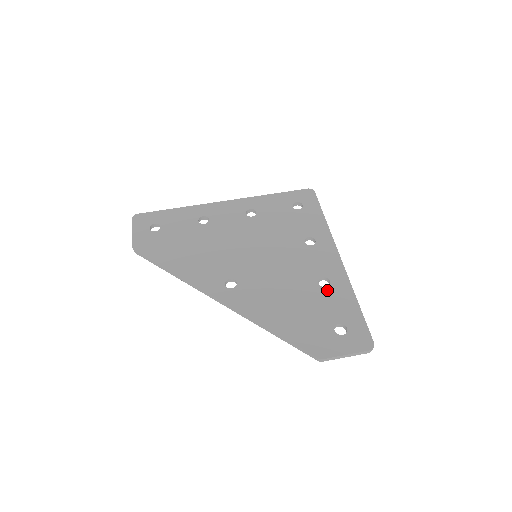
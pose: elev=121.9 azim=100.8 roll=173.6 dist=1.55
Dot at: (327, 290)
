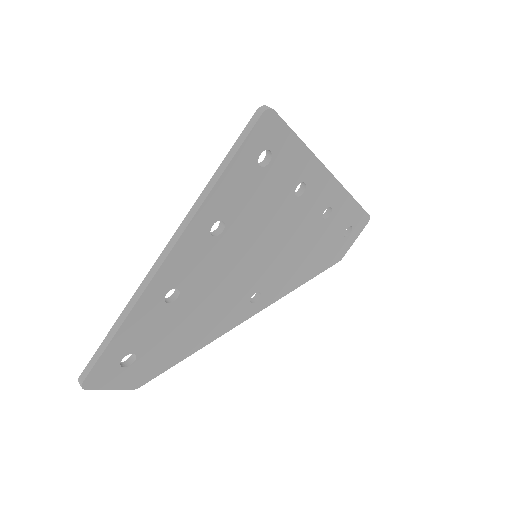
Dot at: (332, 217)
